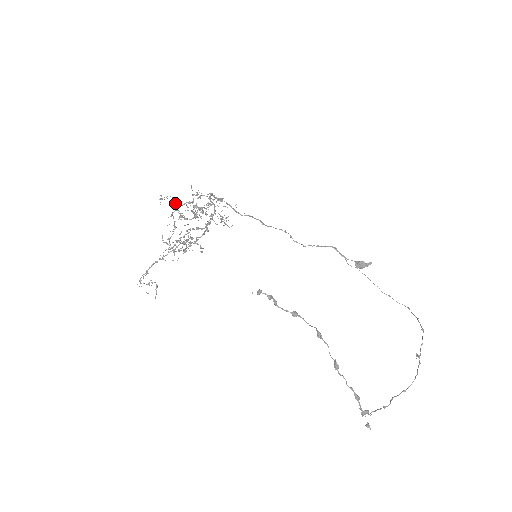
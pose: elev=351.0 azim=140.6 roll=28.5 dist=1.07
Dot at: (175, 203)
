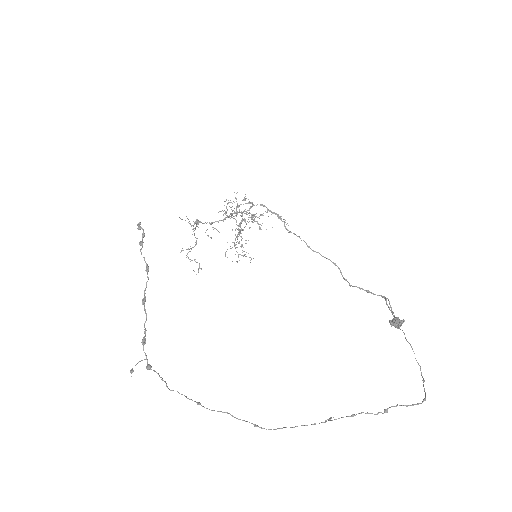
Dot at: (228, 203)
